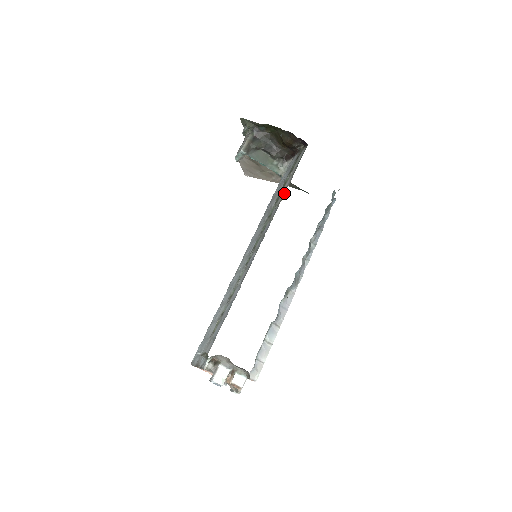
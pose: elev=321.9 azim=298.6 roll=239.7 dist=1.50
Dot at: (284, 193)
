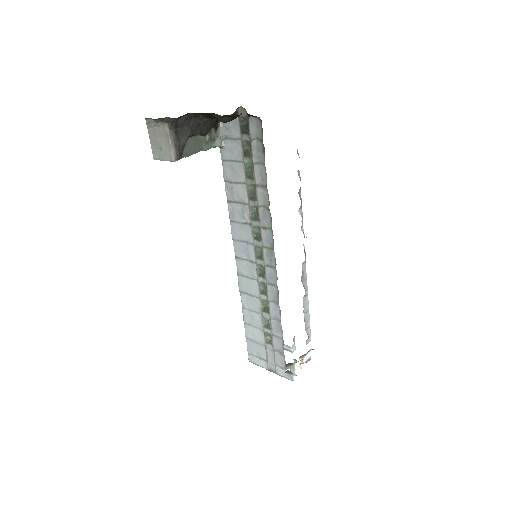
Dot at: (265, 194)
